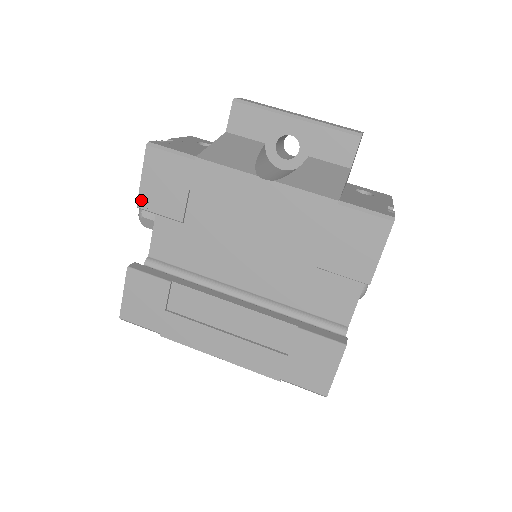
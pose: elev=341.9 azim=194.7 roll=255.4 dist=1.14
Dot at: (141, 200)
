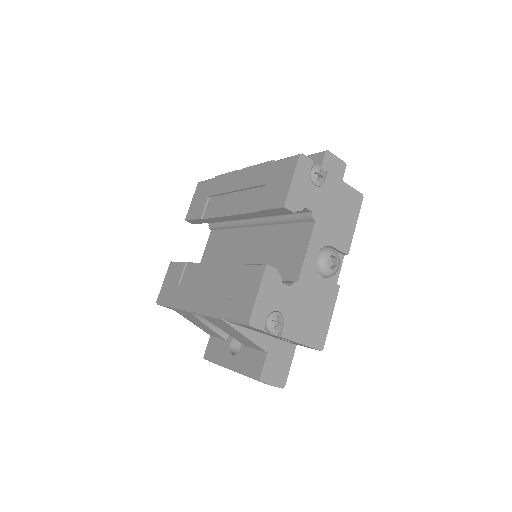
Dot at: (188, 215)
